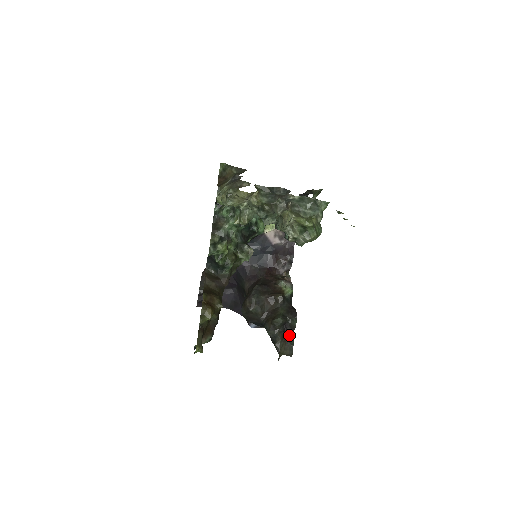
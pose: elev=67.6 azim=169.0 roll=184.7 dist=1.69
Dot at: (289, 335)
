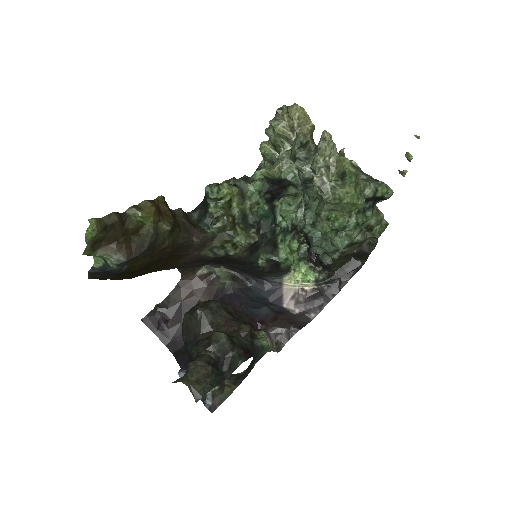
Dot at: (219, 374)
